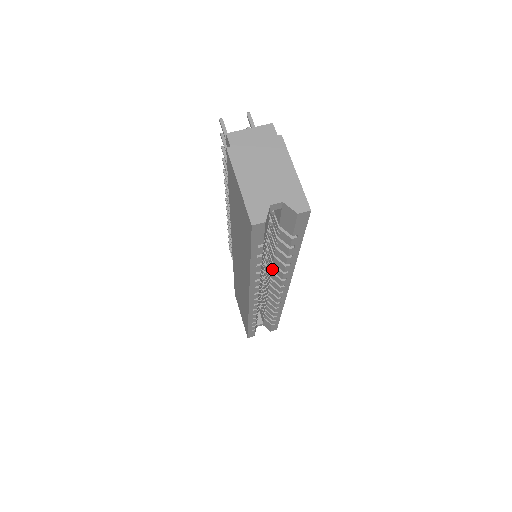
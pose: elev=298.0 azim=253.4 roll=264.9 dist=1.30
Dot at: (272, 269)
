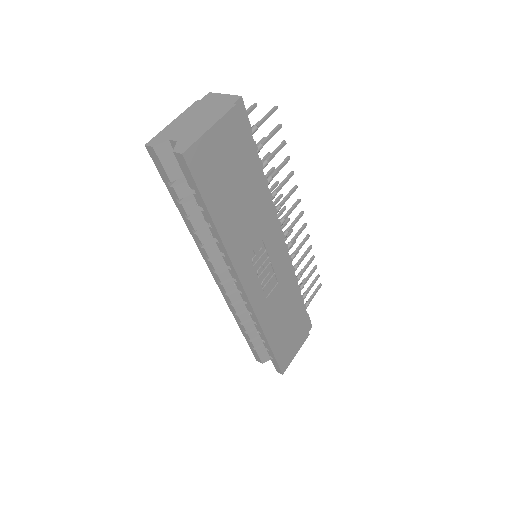
Dot at: occluded
